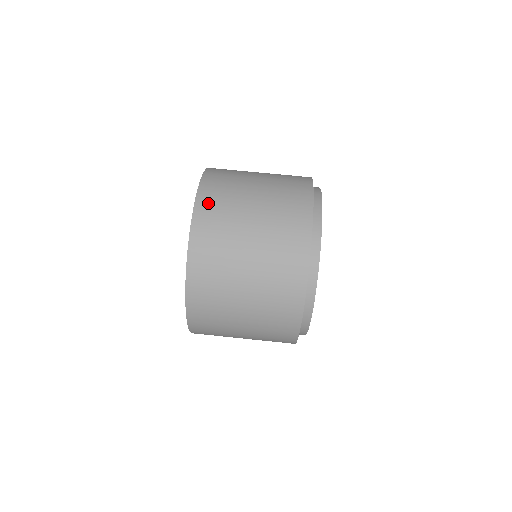
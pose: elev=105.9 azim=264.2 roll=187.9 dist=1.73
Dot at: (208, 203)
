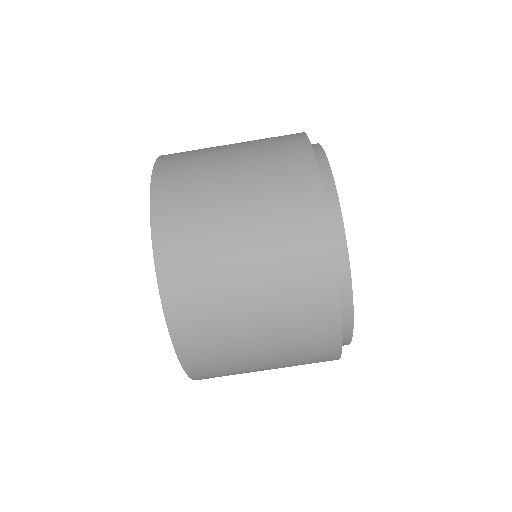
Dot at: (199, 363)
